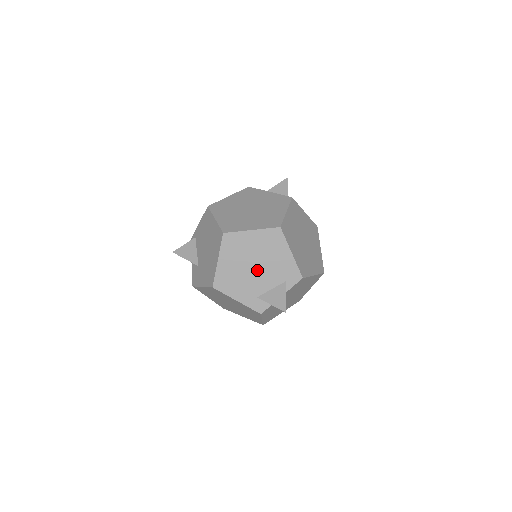
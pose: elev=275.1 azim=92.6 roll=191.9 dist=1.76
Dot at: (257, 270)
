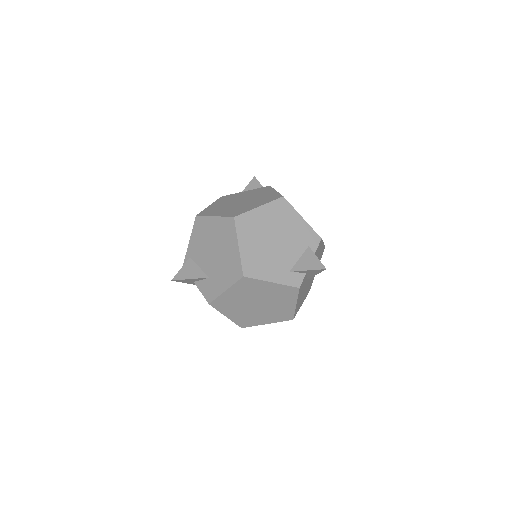
Dot at: (279, 244)
